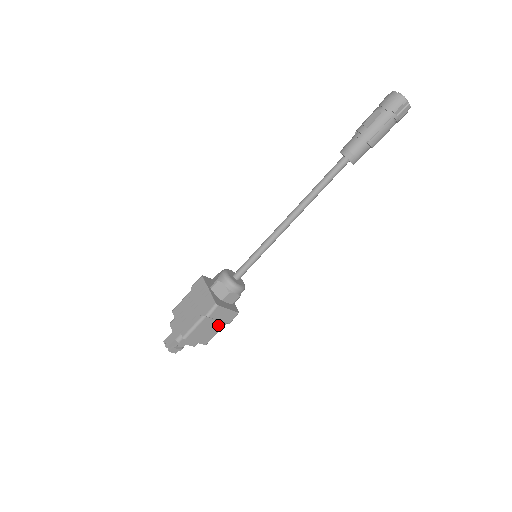
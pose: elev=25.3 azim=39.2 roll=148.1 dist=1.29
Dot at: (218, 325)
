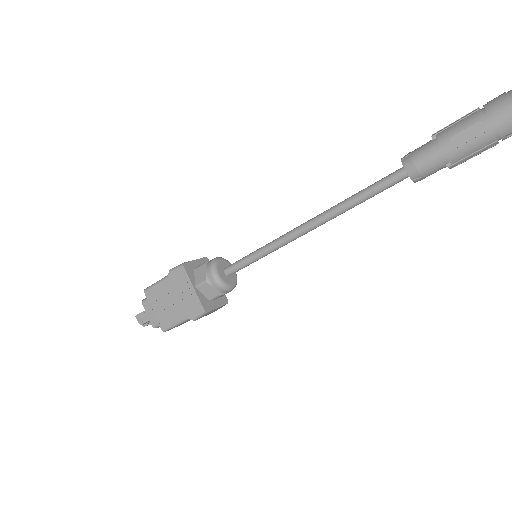
Dot at: occluded
